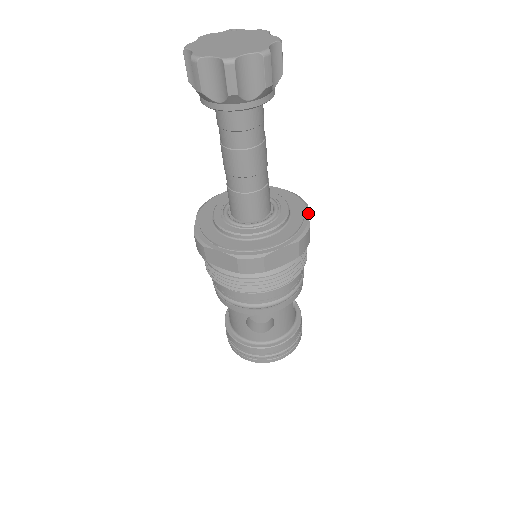
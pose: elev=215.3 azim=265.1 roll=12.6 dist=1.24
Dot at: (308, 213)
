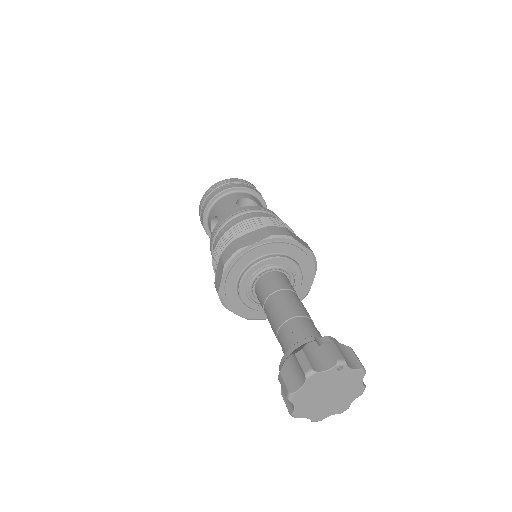
Dot at: occluded
